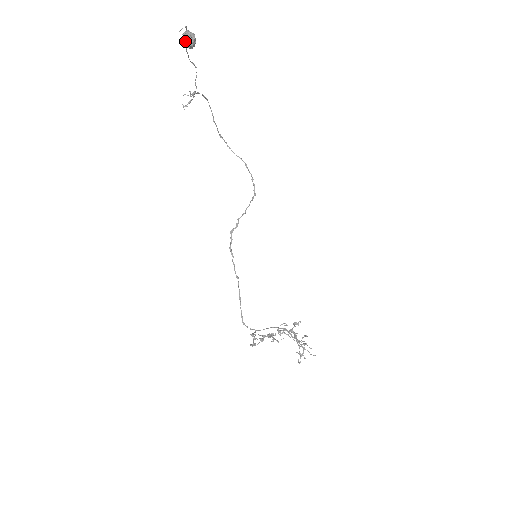
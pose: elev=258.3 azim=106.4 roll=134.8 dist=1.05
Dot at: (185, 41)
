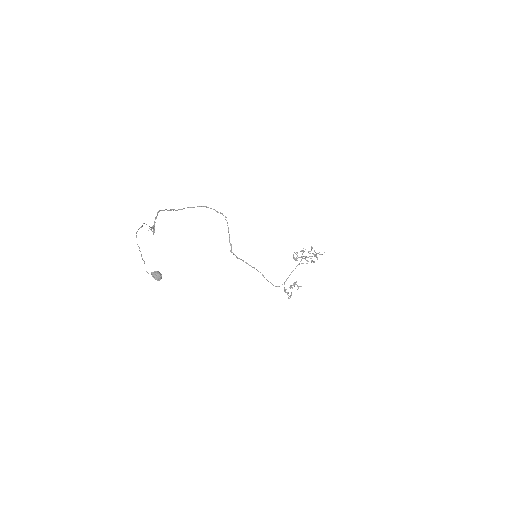
Dot at: (157, 280)
